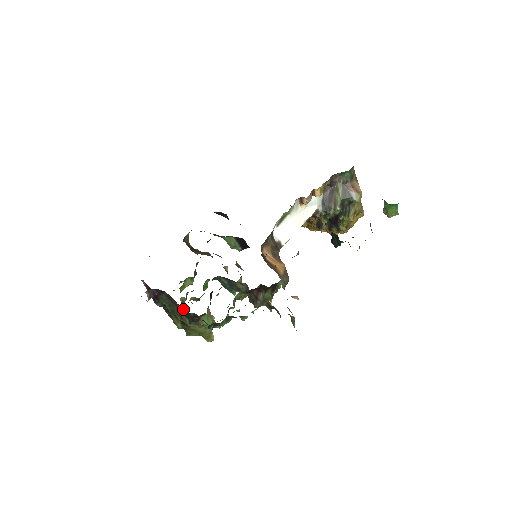
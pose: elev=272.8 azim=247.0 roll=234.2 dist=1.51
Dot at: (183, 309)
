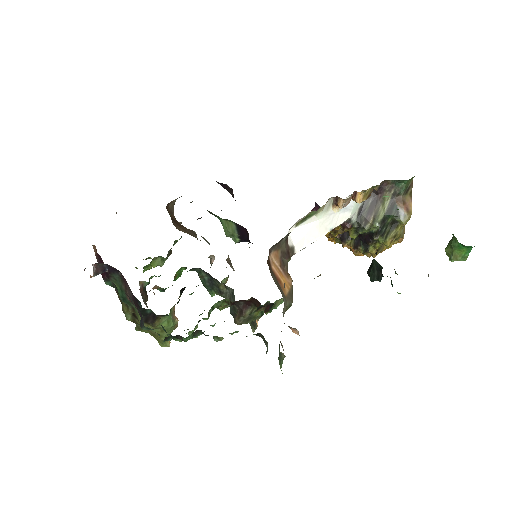
Dot at: (138, 302)
